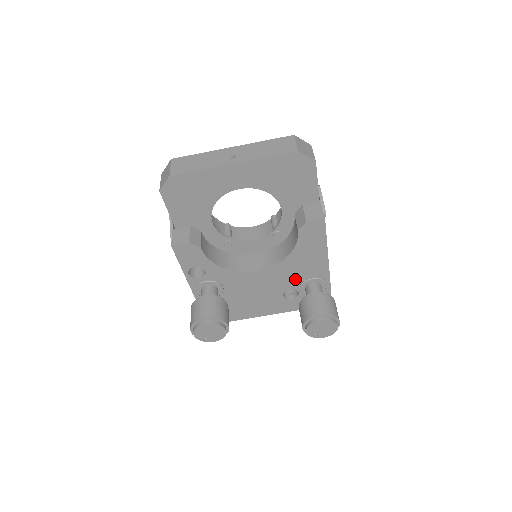
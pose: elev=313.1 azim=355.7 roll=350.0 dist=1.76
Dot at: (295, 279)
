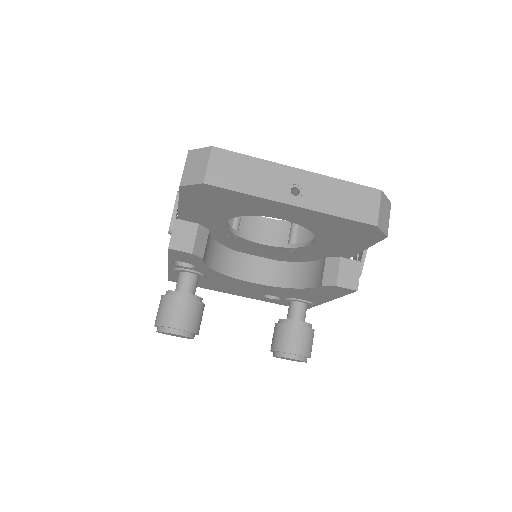
Dot at: (286, 295)
